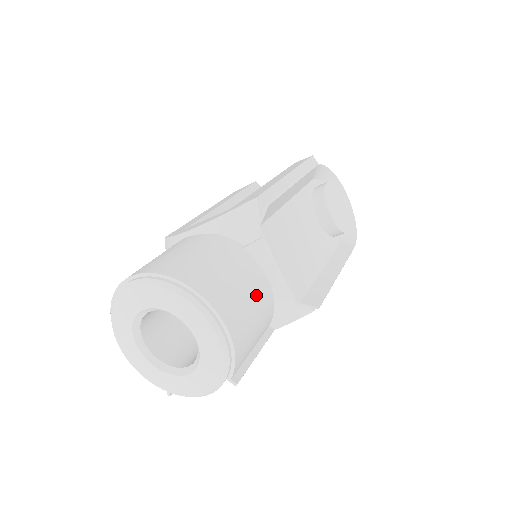
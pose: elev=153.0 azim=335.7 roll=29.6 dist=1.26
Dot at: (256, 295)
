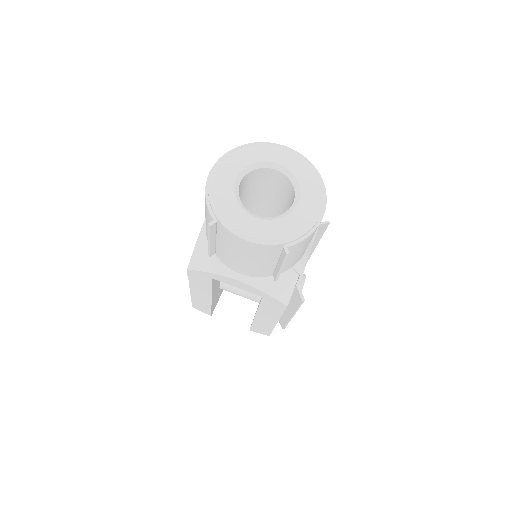
Dot at: occluded
